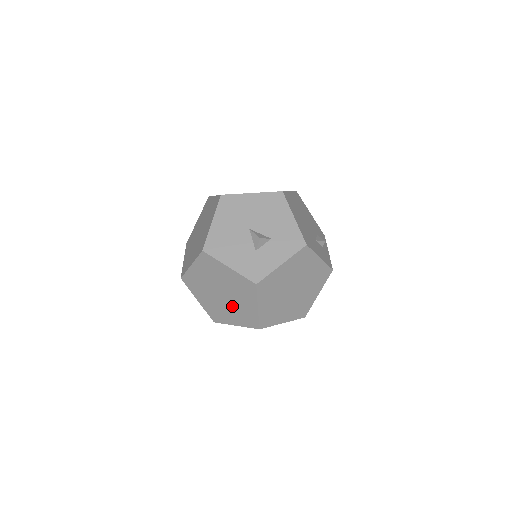
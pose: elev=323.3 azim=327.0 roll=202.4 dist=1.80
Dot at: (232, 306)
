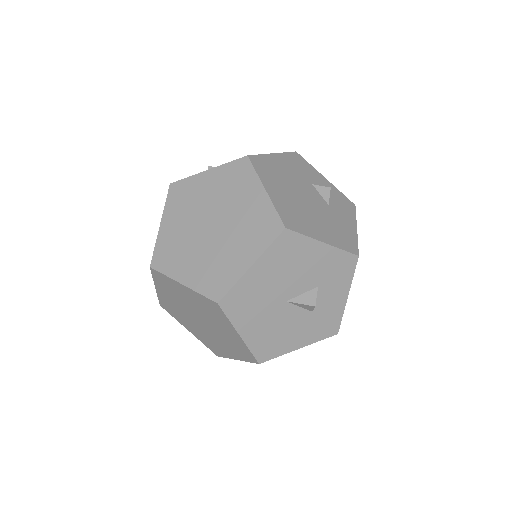
Dot at: occluded
